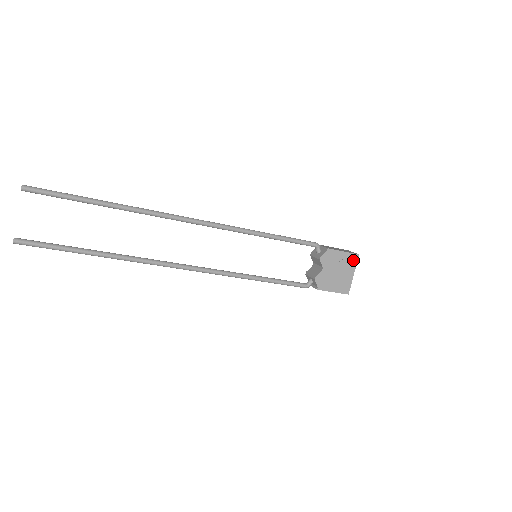
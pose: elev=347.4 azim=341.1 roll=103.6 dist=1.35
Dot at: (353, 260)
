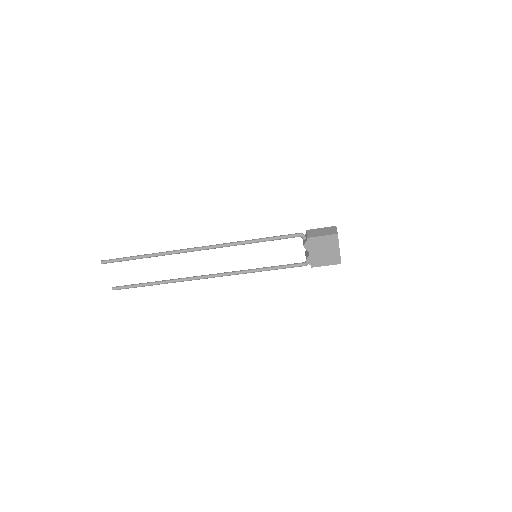
Dot at: (334, 239)
